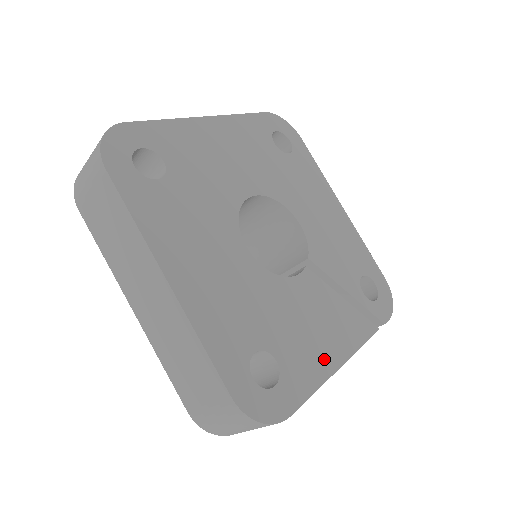
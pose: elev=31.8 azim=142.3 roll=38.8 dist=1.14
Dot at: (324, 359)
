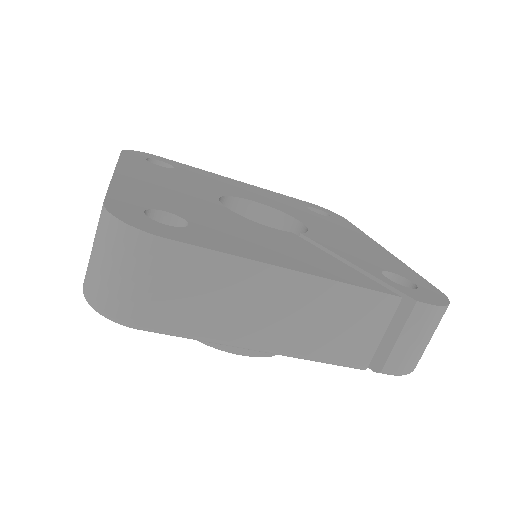
Dot at: (267, 256)
